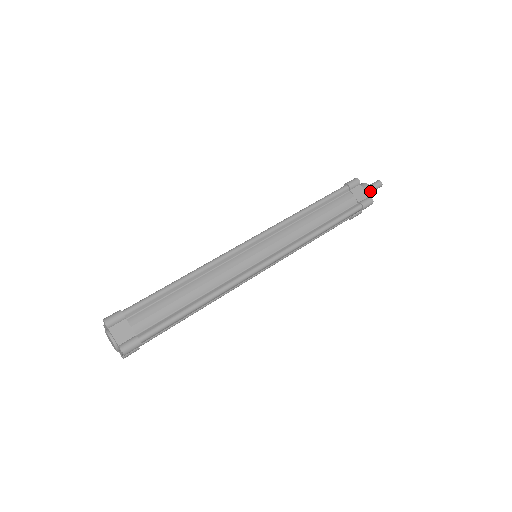
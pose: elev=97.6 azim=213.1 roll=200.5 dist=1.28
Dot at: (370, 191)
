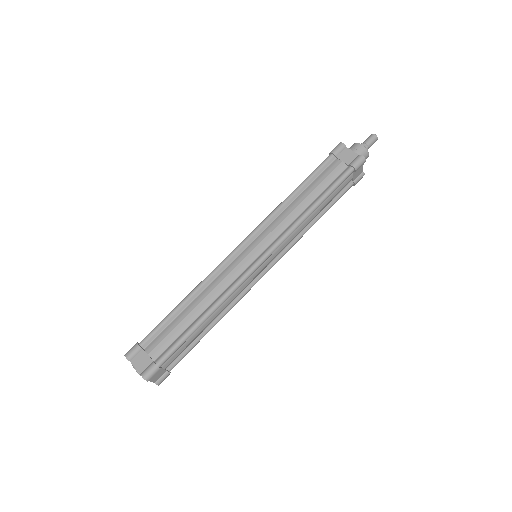
Dot at: (361, 149)
